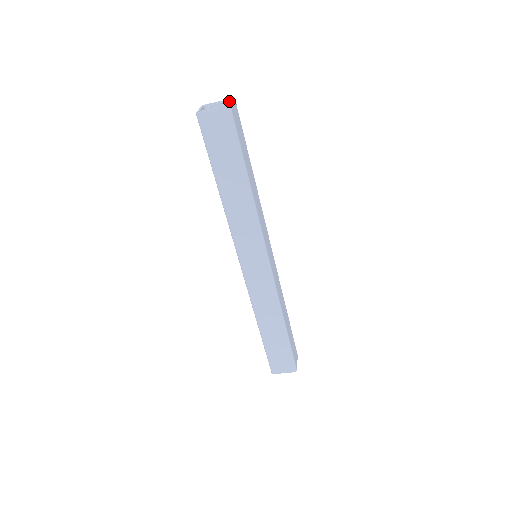
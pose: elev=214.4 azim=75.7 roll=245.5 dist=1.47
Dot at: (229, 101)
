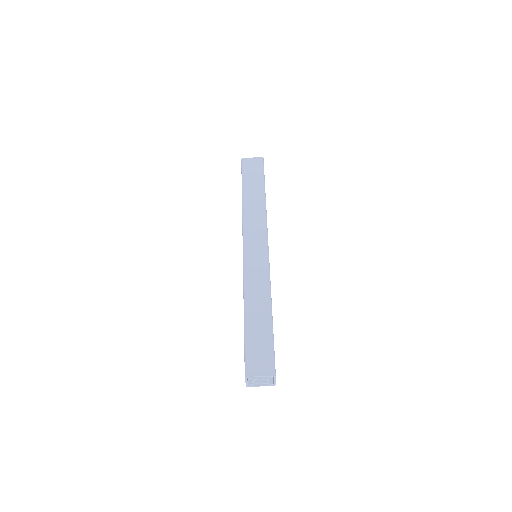
Dot at: occluded
